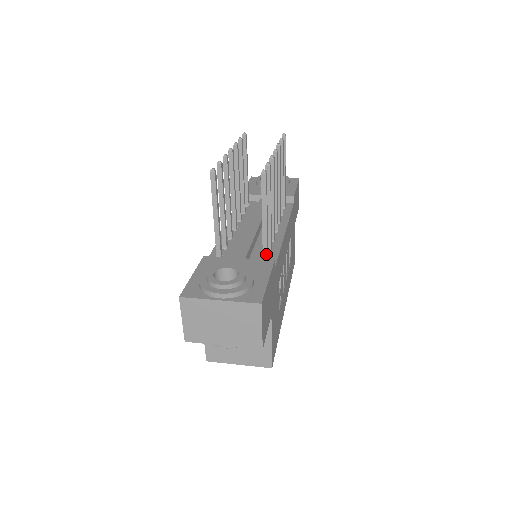
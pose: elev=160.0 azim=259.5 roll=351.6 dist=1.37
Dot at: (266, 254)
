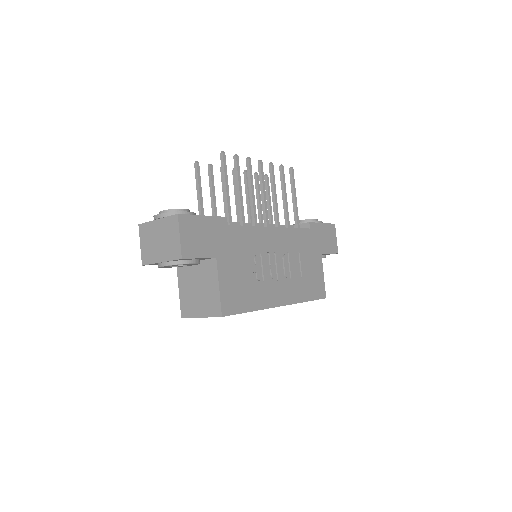
Dot at: (228, 219)
